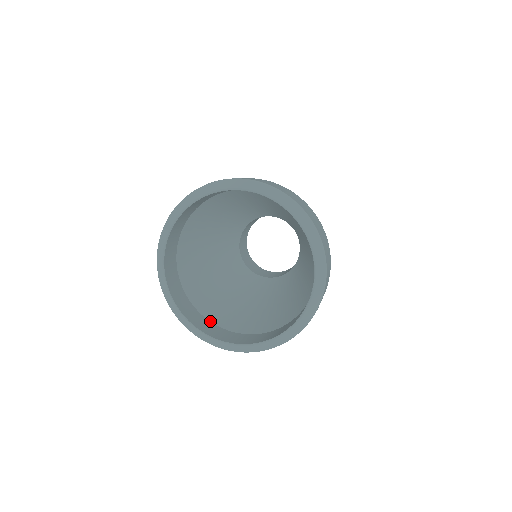
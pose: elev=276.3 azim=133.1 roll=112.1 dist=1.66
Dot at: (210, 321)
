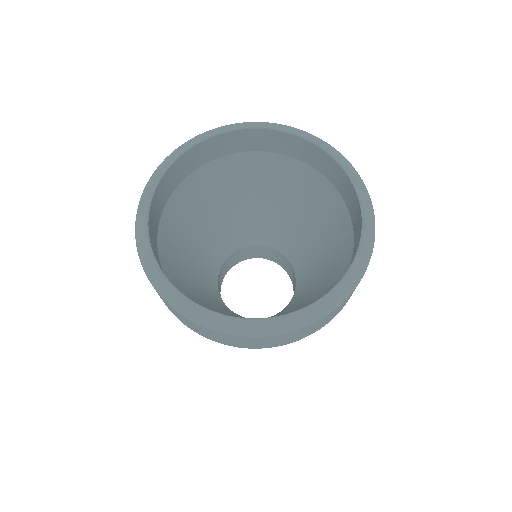
Dot at: occluded
